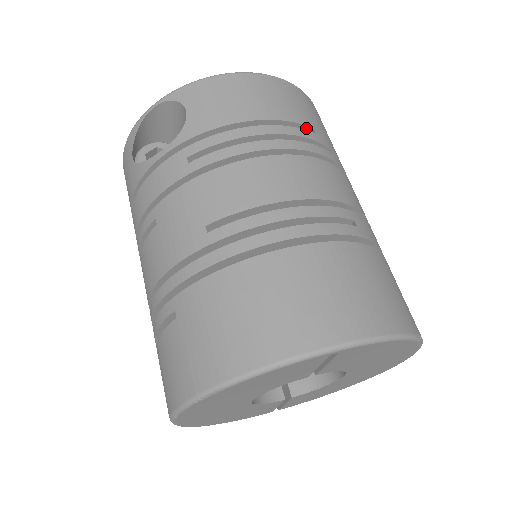
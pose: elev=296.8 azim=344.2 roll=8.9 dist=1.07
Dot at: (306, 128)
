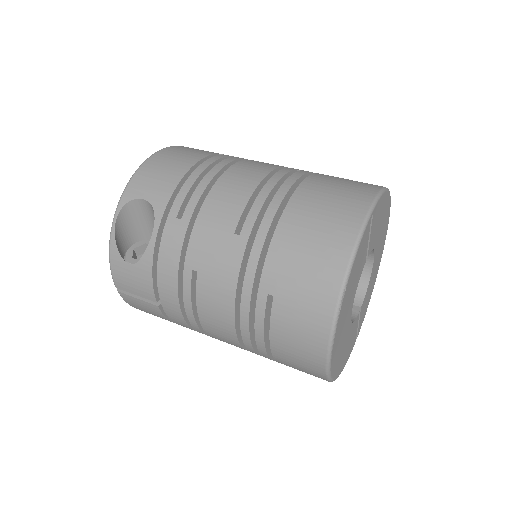
Dot at: occluded
